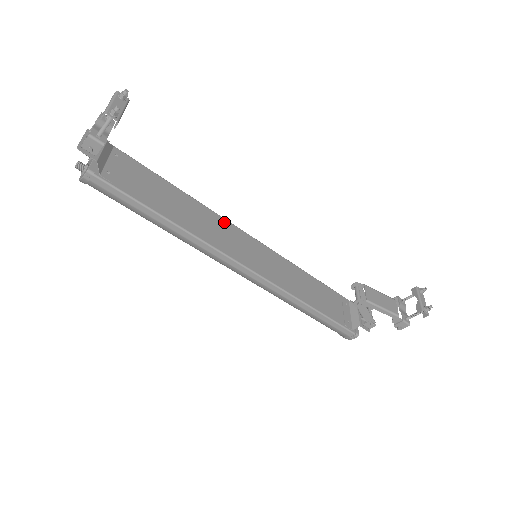
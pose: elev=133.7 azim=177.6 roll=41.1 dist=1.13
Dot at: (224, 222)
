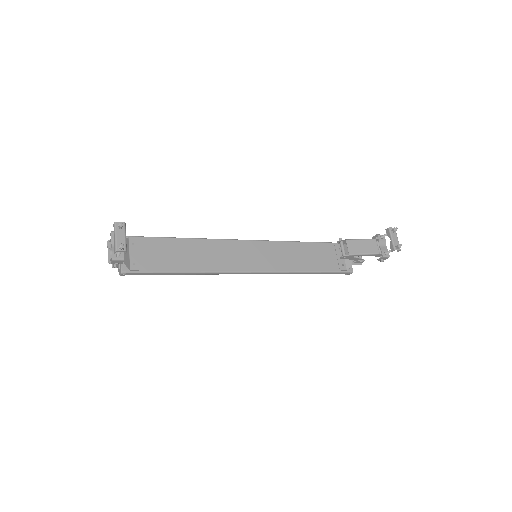
Dot at: (224, 243)
